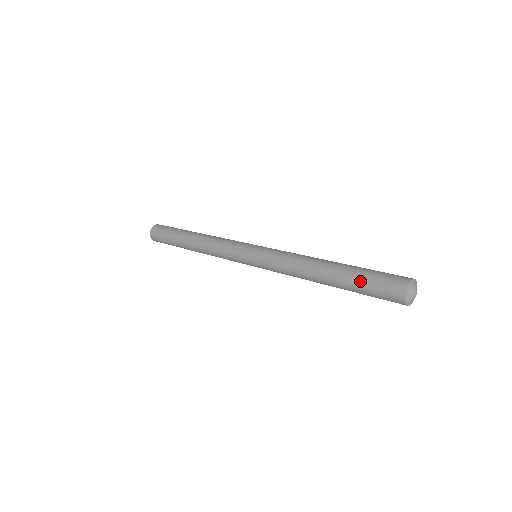
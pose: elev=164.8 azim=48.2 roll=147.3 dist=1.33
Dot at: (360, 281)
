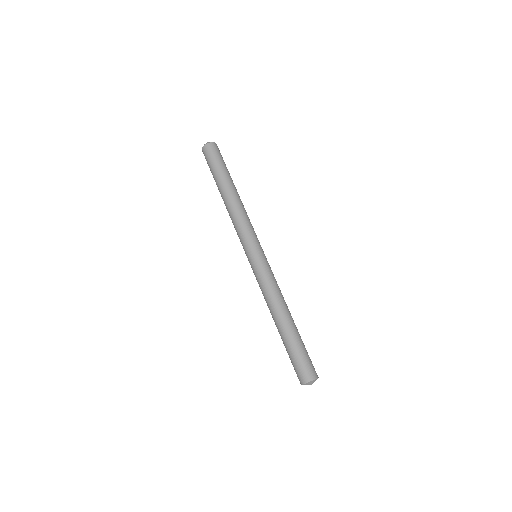
Dot at: (293, 350)
